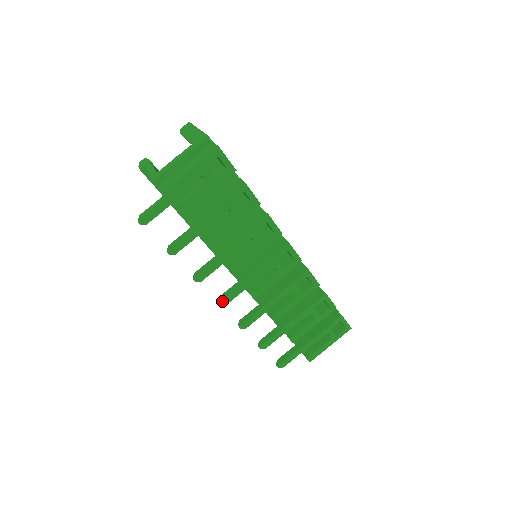
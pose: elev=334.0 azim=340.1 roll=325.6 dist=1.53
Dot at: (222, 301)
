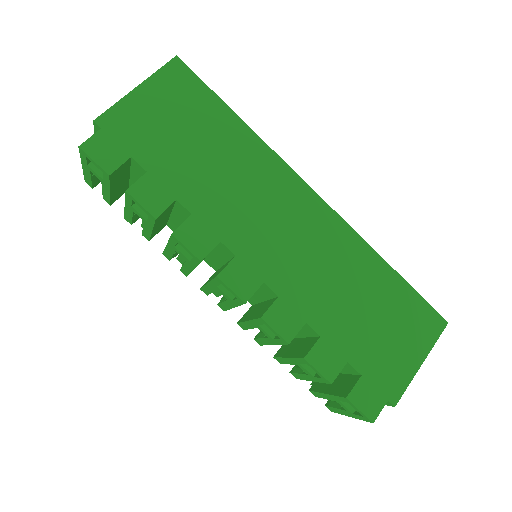
Dot at: occluded
